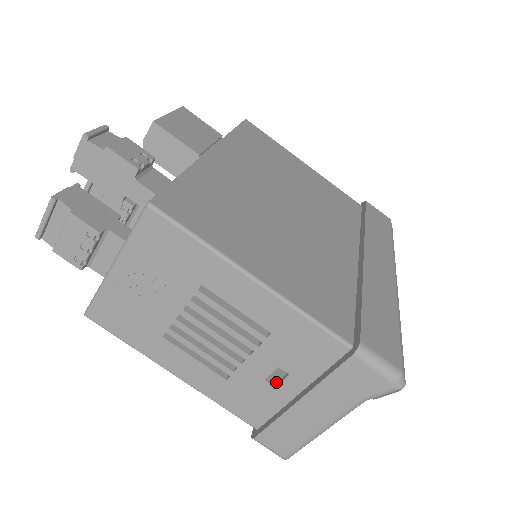
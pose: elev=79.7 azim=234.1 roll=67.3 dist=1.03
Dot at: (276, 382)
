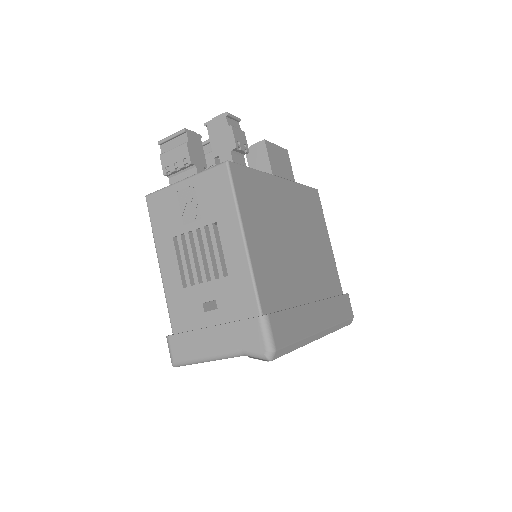
Dot at: occluded
